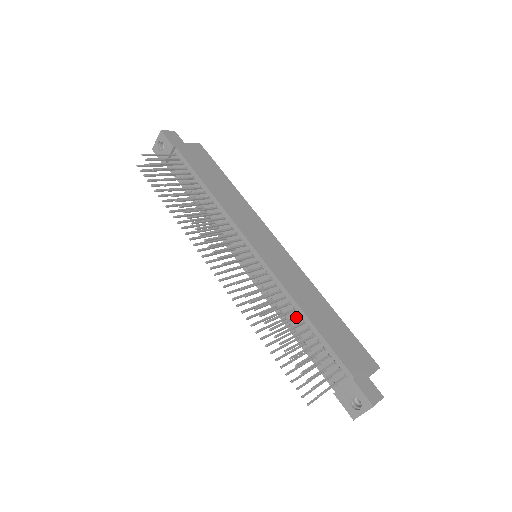
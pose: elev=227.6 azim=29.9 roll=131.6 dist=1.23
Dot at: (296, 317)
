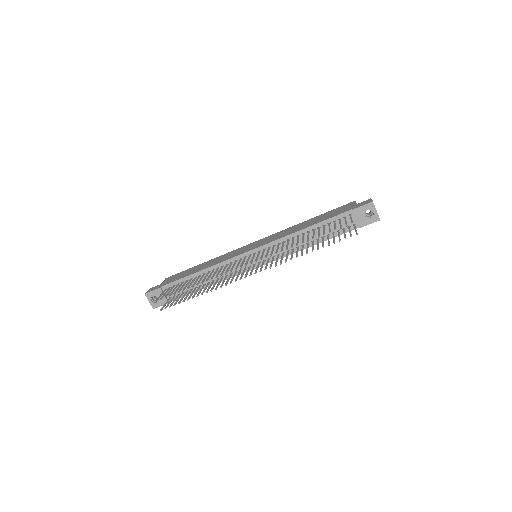
Dot at: (303, 234)
